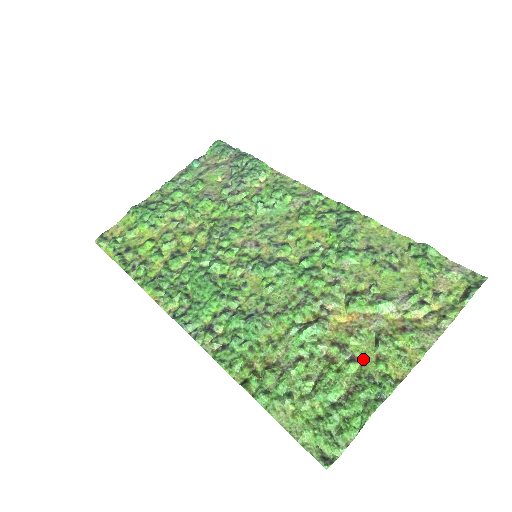
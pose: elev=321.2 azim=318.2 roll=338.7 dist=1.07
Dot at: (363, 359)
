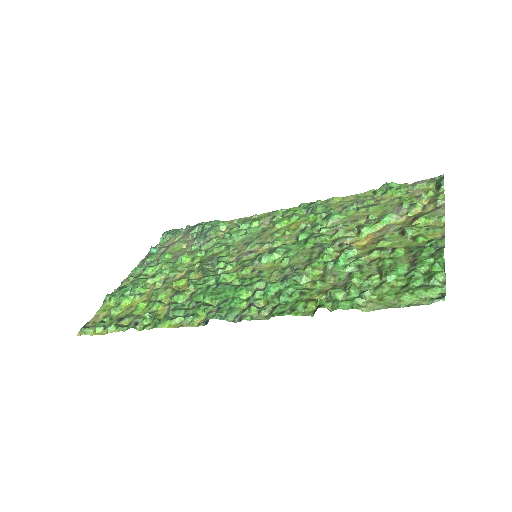
Dot at: (403, 245)
